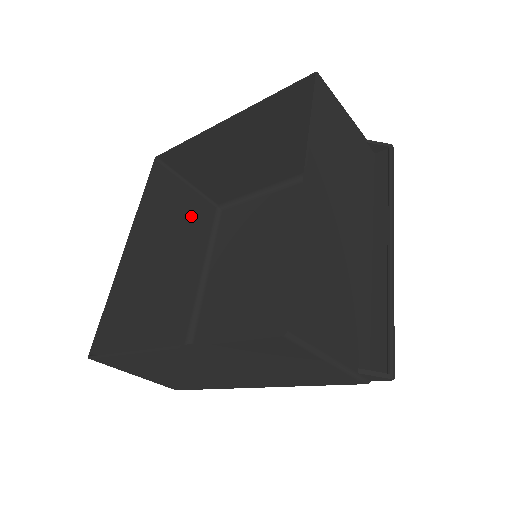
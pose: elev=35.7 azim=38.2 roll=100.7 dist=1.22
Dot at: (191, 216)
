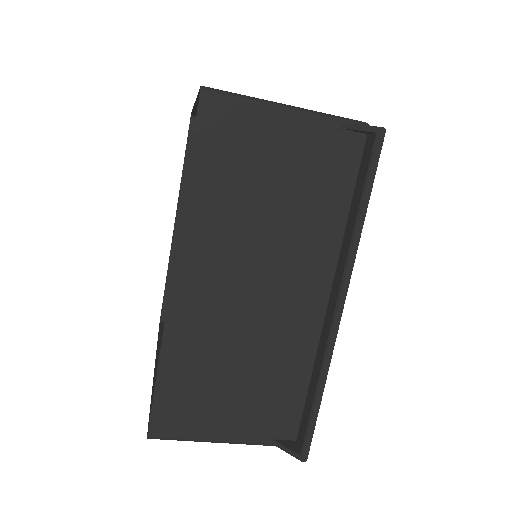
Dot at: occluded
